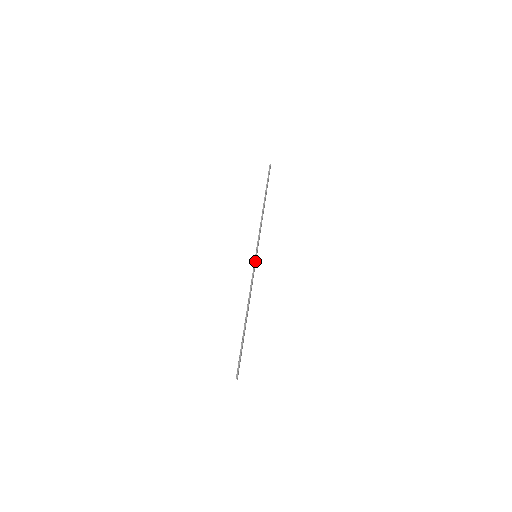
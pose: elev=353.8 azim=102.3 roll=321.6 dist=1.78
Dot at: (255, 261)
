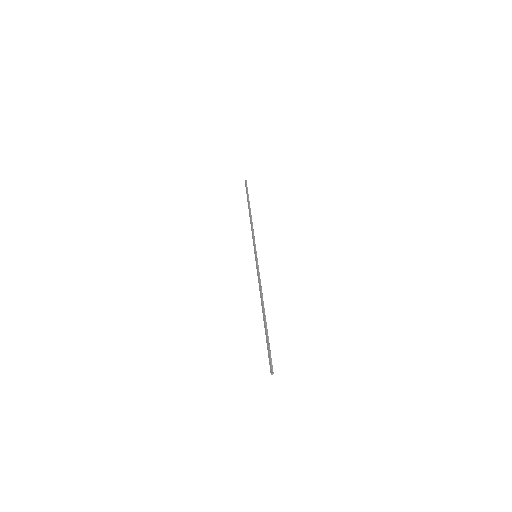
Dot at: occluded
